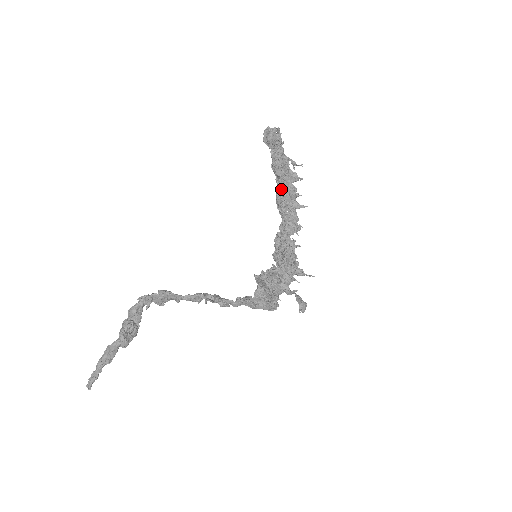
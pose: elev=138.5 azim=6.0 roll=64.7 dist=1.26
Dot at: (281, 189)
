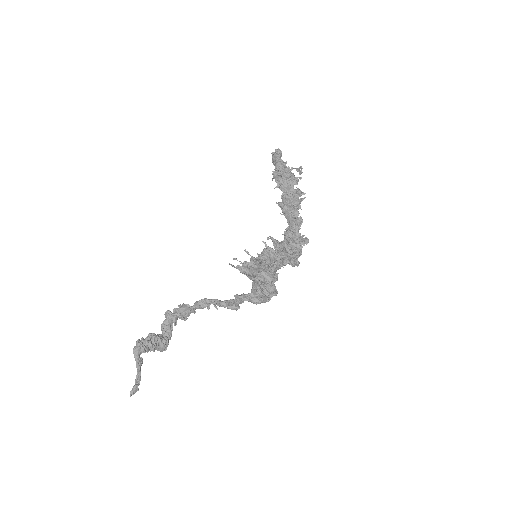
Dot at: occluded
